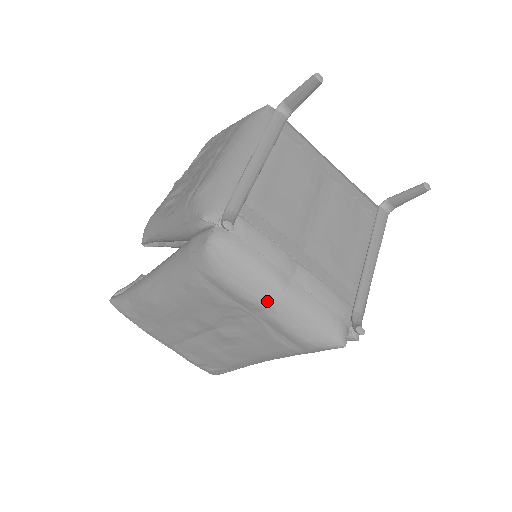
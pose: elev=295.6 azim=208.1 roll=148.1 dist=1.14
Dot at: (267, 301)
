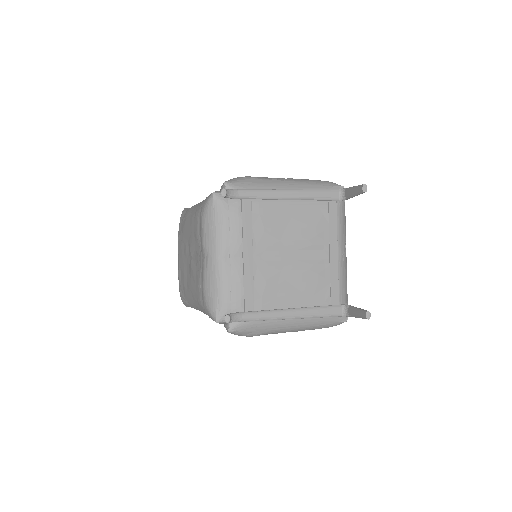
Dot at: (208, 253)
